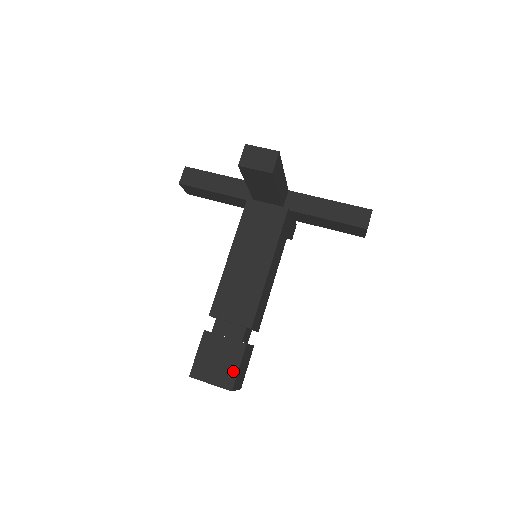
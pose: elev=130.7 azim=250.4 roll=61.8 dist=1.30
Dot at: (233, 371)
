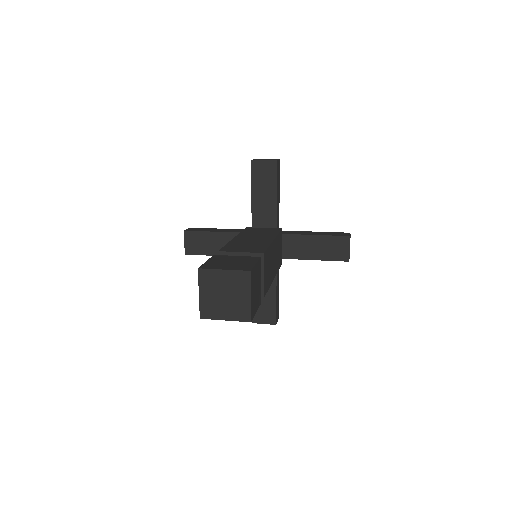
Dot at: (249, 265)
